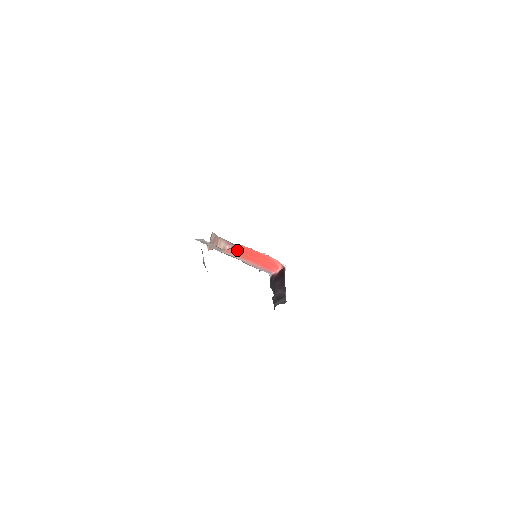
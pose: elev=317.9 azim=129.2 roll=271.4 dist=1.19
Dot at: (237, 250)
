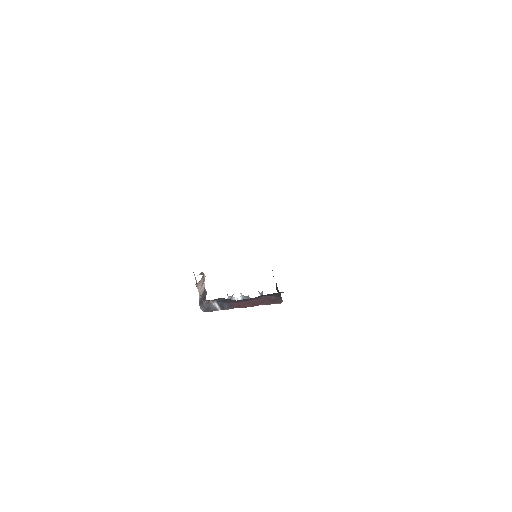
Dot at: occluded
